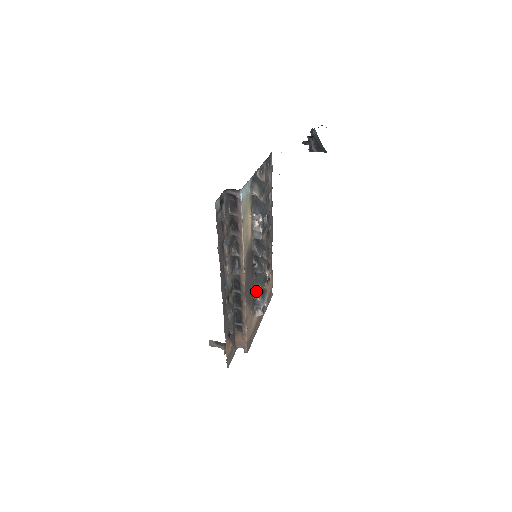
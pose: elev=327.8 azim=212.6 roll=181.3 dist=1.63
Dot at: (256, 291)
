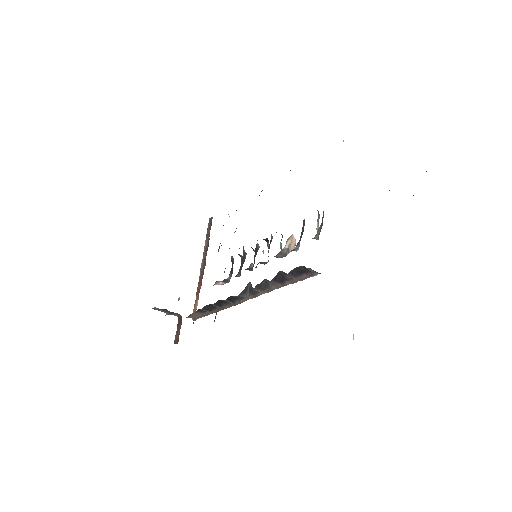
Dot at: (230, 272)
